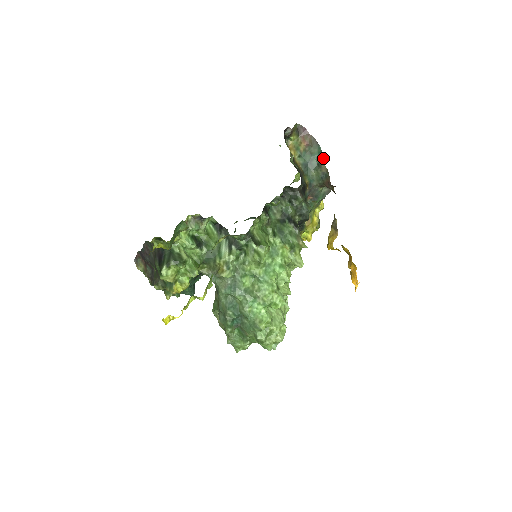
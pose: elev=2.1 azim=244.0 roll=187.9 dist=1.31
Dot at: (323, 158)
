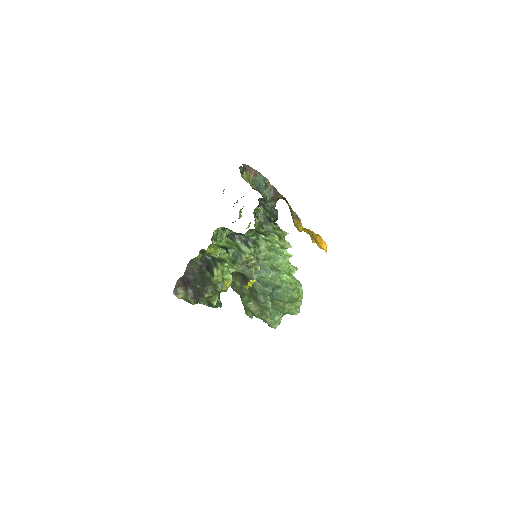
Dot at: (266, 181)
